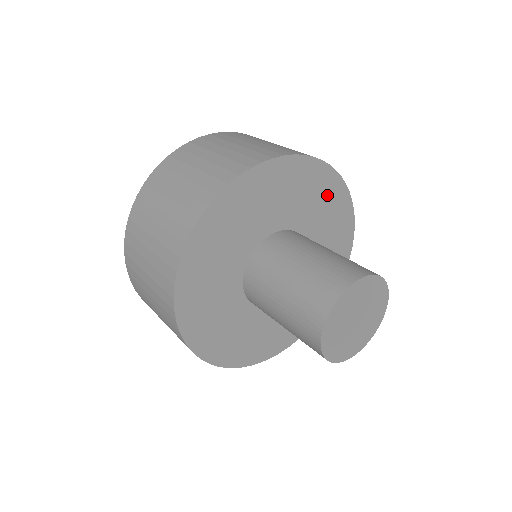
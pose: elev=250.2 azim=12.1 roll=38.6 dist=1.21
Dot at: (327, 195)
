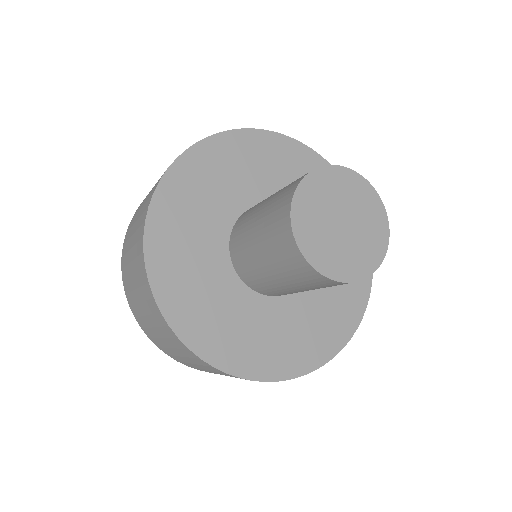
Dot at: occluded
